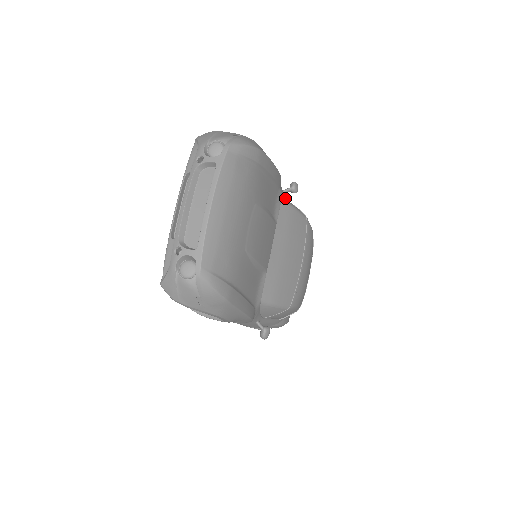
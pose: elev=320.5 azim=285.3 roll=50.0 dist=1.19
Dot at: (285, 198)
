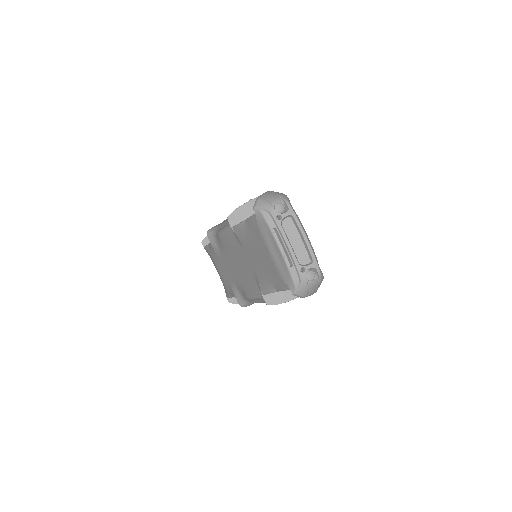
Dot at: occluded
